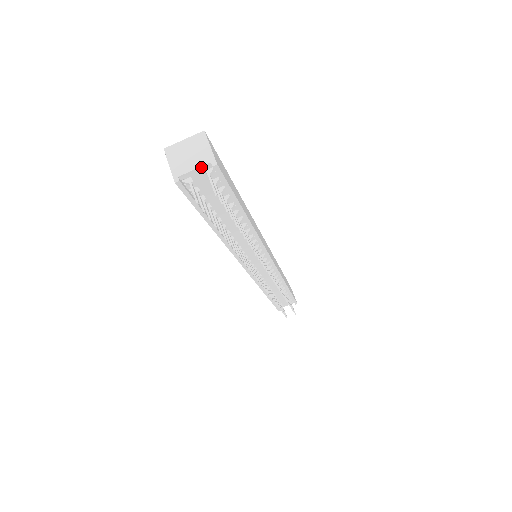
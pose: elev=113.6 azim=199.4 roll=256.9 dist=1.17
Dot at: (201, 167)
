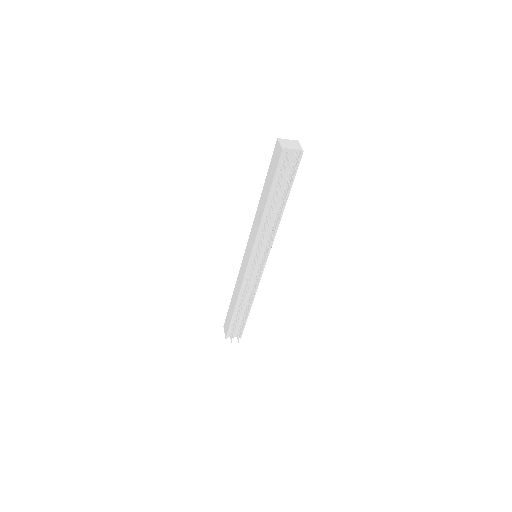
Dot at: (295, 150)
